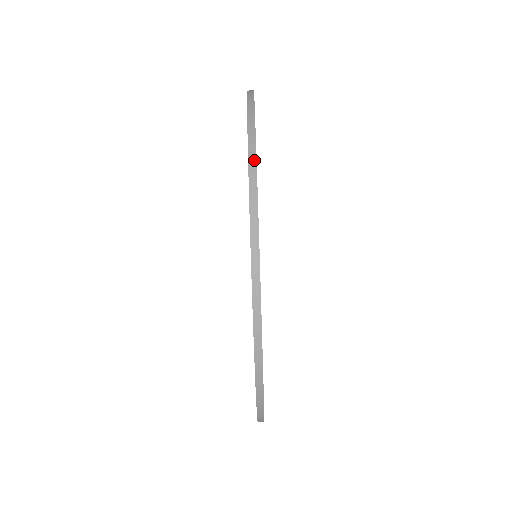
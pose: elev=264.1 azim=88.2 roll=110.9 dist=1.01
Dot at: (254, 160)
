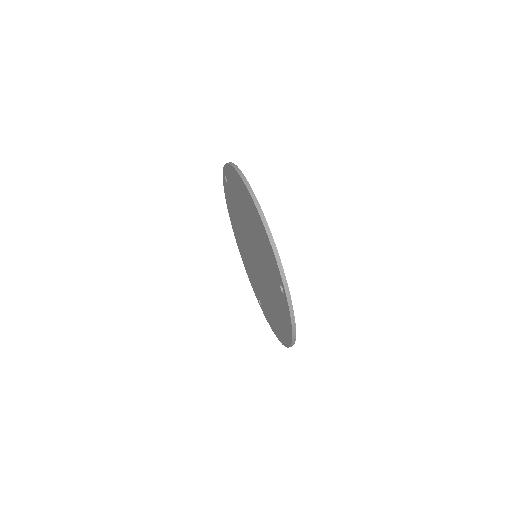
Dot at: (276, 251)
